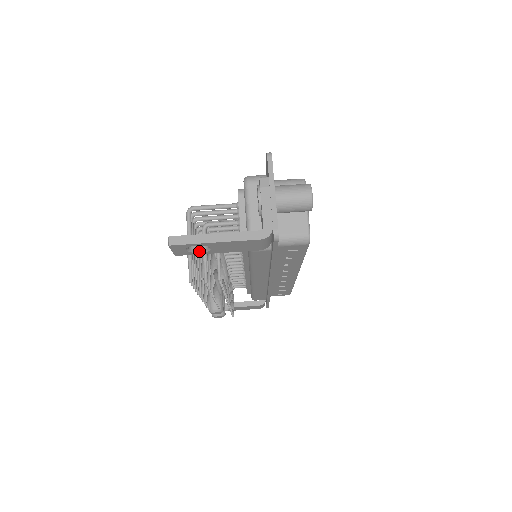
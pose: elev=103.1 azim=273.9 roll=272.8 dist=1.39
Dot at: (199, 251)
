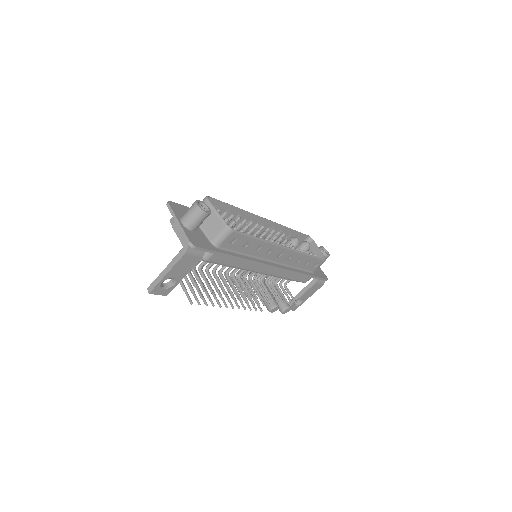
Dot at: (173, 284)
